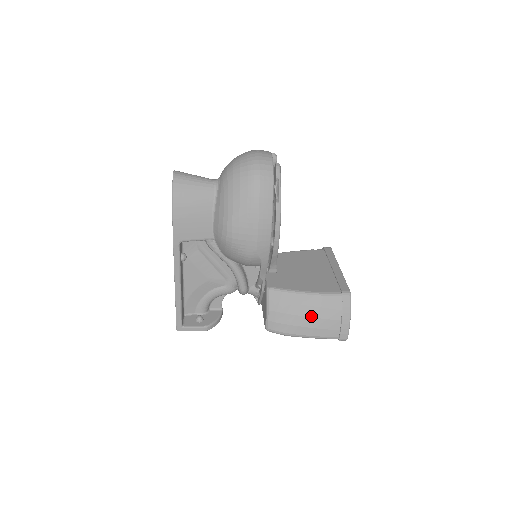
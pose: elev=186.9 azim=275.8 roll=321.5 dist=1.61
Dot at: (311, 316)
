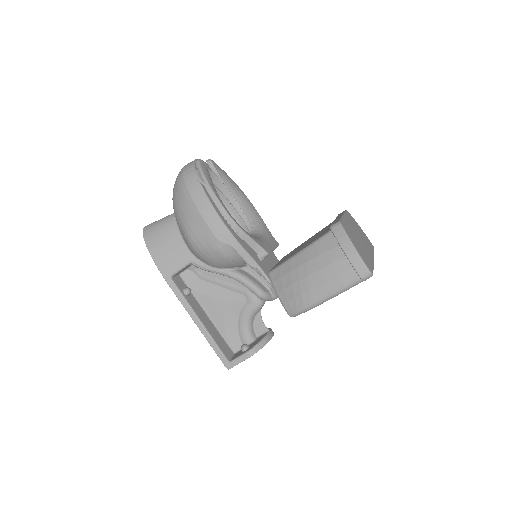
Dot at: (314, 271)
